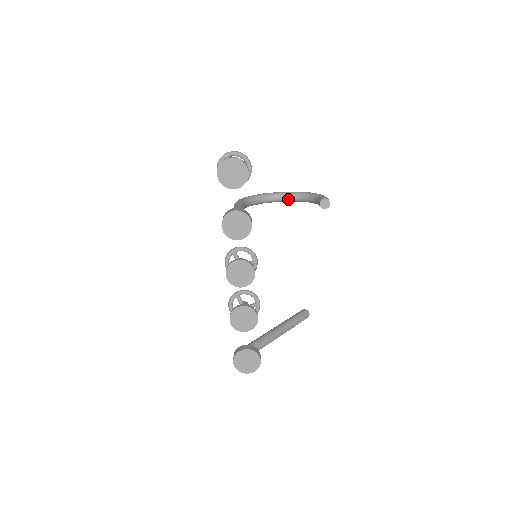
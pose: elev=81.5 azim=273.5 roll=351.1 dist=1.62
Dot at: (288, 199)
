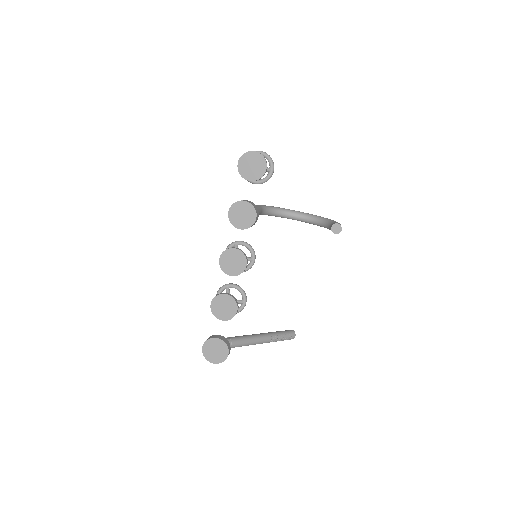
Dot at: (307, 220)
